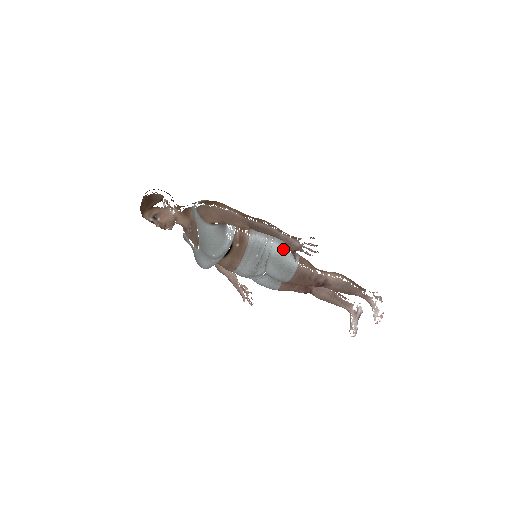
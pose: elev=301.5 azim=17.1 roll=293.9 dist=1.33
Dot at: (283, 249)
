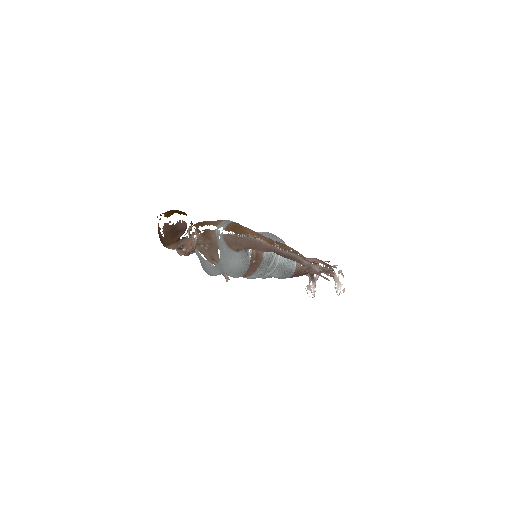
Dot at: occluded
